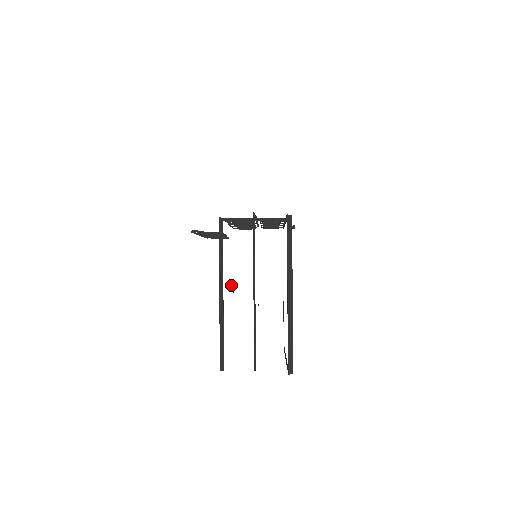
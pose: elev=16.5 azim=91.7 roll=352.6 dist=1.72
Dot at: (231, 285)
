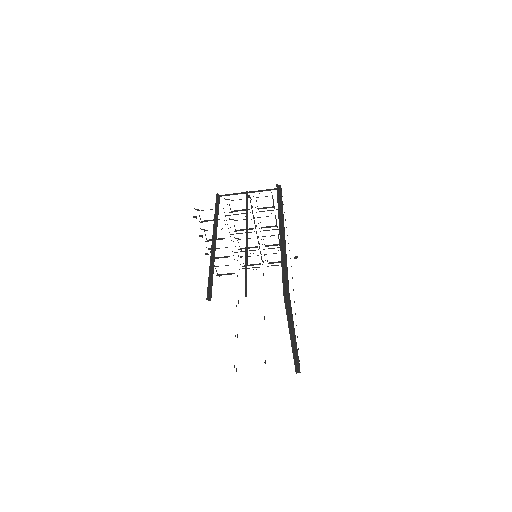
Dot at: occluded
